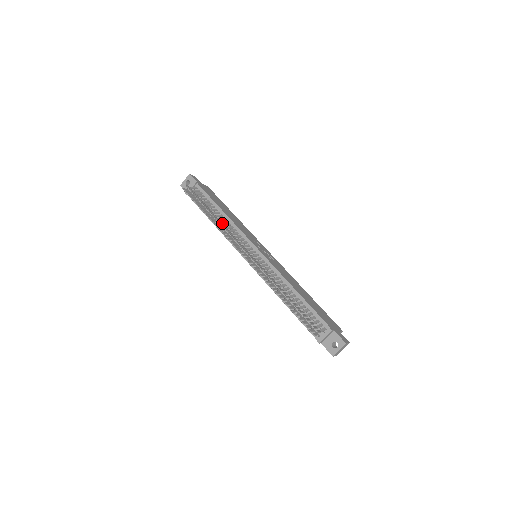
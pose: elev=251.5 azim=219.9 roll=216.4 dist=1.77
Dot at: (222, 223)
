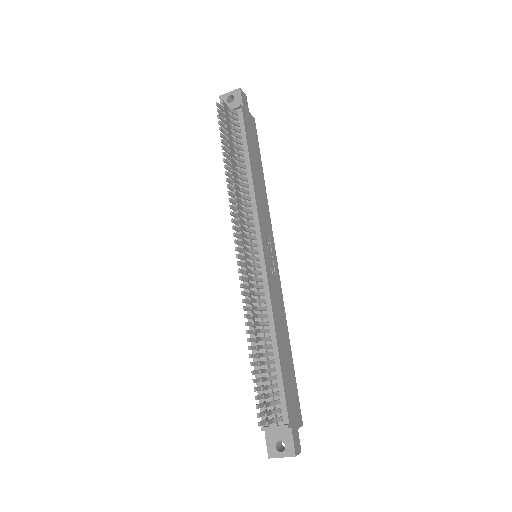
Dot at: occluded
